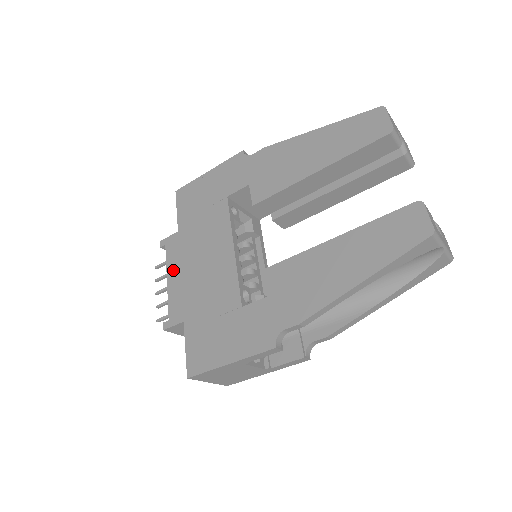
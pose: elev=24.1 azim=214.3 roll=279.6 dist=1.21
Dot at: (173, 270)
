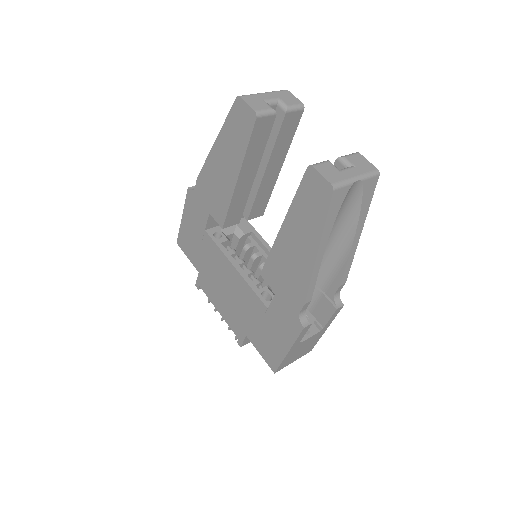
Dot at: (216, 302)
